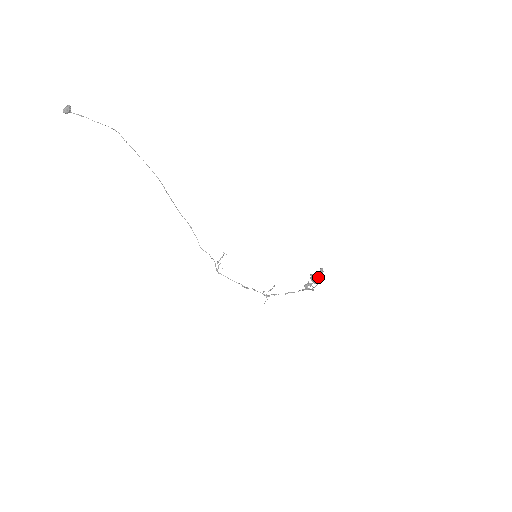
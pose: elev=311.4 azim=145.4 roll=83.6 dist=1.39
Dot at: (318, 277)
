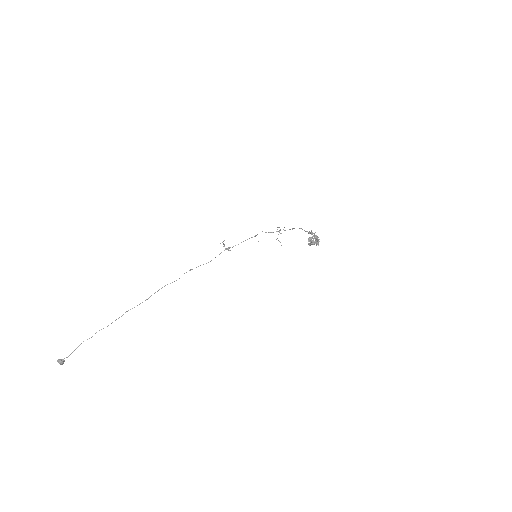
Dot at: (315, 238)
